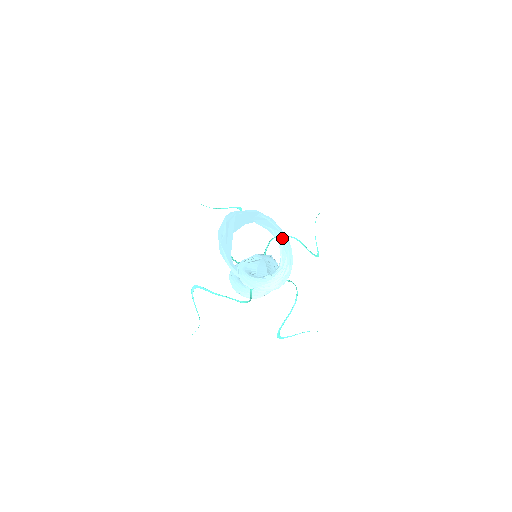
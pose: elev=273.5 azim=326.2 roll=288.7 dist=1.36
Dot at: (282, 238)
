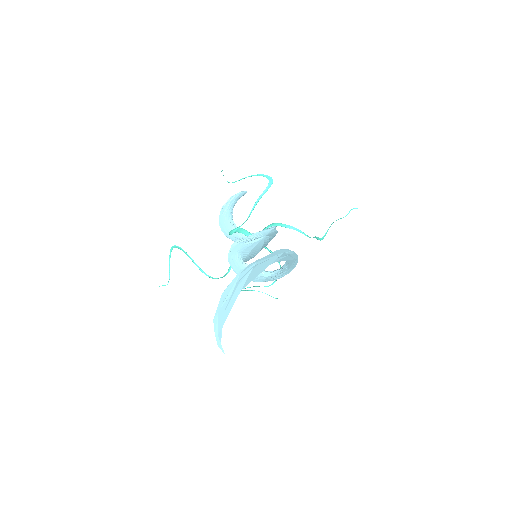
Dot at: (292, 262)
